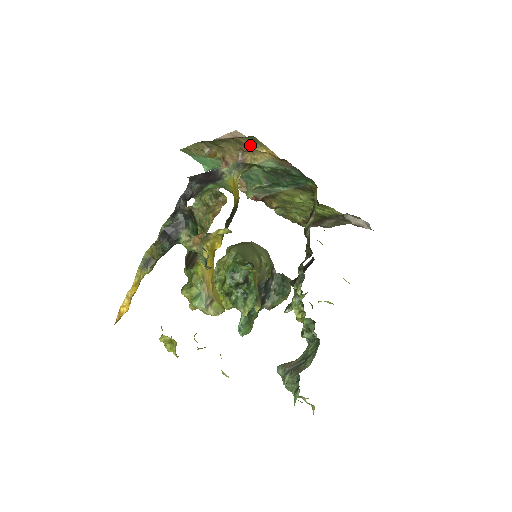
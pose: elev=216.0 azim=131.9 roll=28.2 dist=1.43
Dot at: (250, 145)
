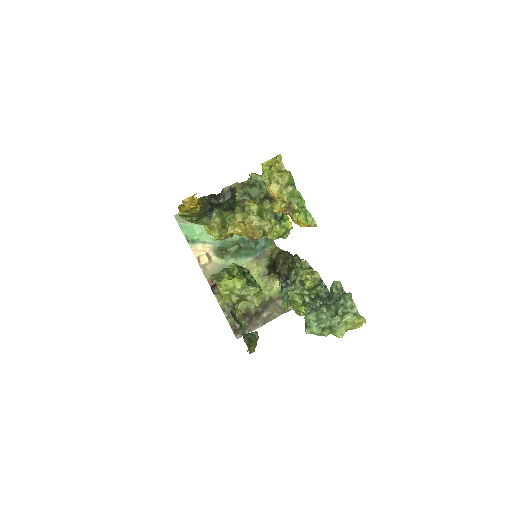
Dot at: occluded
